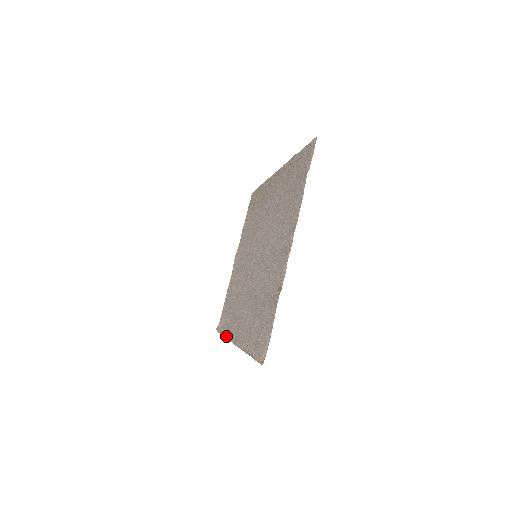
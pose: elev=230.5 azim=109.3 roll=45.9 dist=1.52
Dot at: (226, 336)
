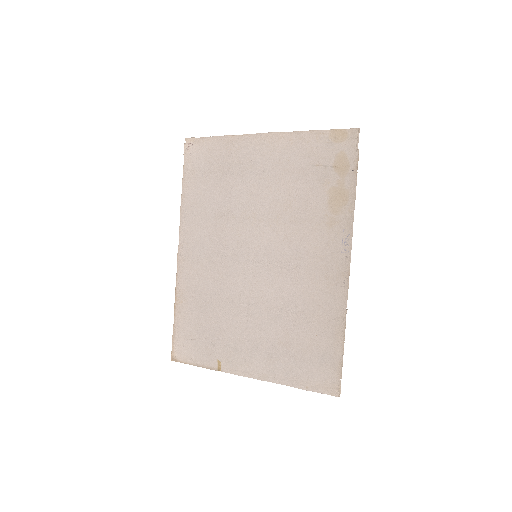
Dot at: (182, 204)
